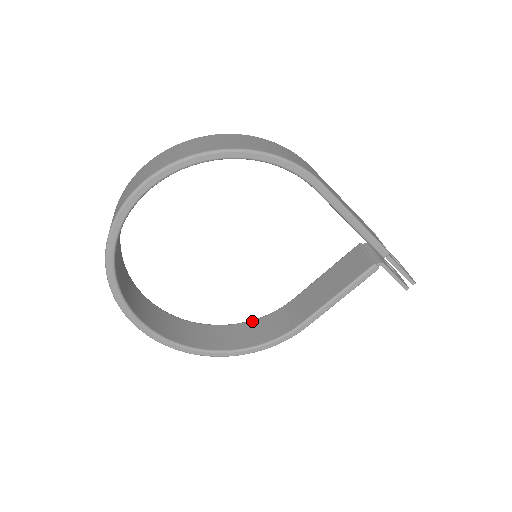
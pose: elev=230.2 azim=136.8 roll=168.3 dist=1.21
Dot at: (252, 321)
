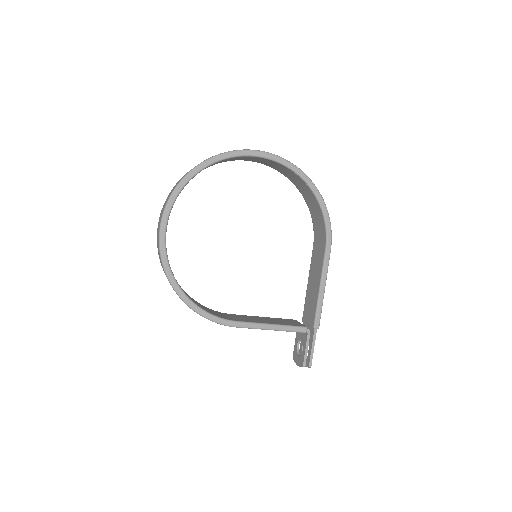
Dot at: occluded
